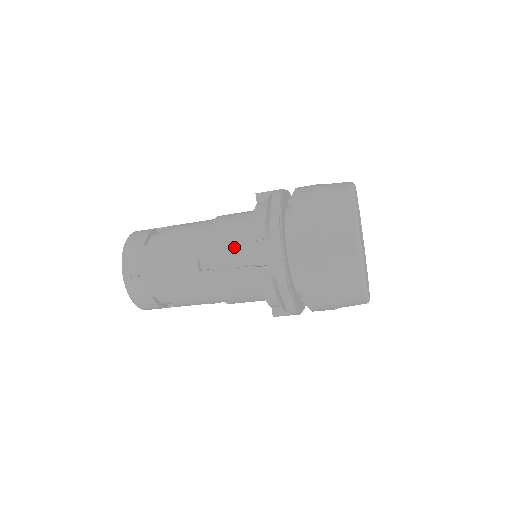
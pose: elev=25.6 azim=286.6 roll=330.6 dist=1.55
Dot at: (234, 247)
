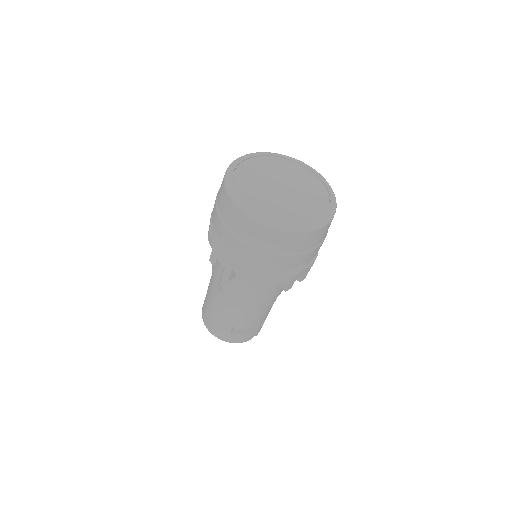
Dot at: (219, 268)
